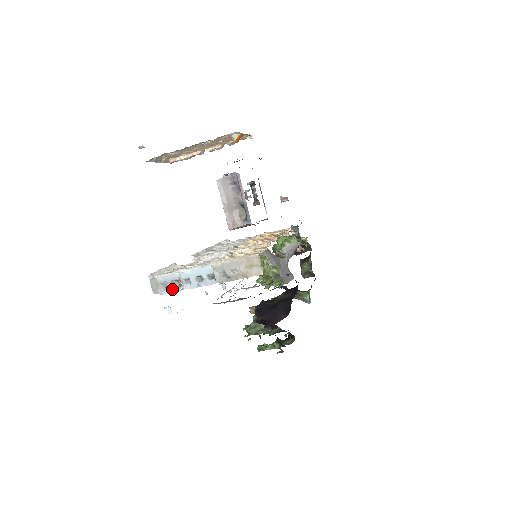
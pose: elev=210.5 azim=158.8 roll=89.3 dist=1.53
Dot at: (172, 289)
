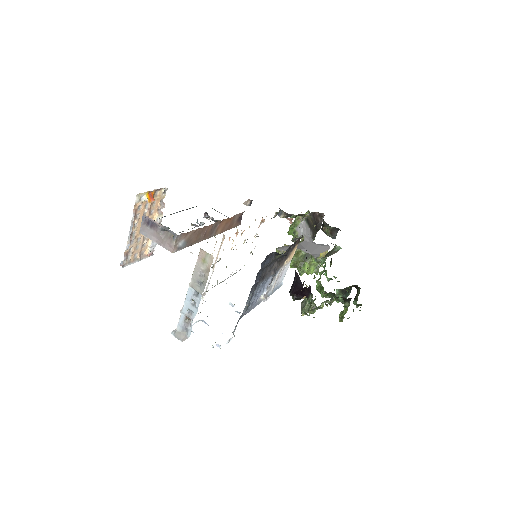
Dot at: (189, 327)
